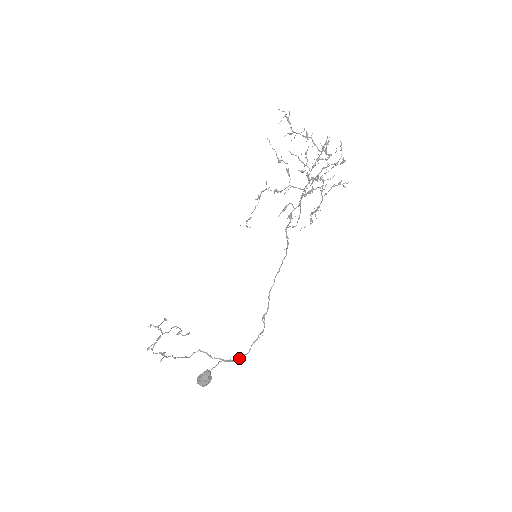
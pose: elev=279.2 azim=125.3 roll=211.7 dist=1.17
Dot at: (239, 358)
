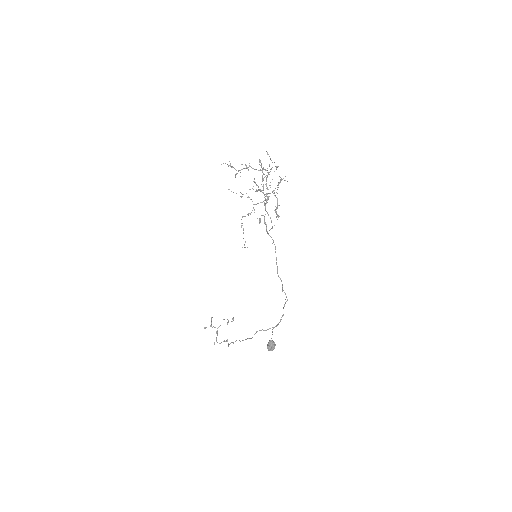
Dot at: (280, 320)
